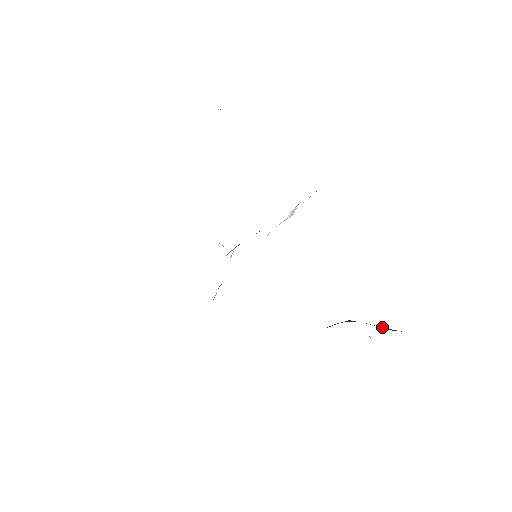
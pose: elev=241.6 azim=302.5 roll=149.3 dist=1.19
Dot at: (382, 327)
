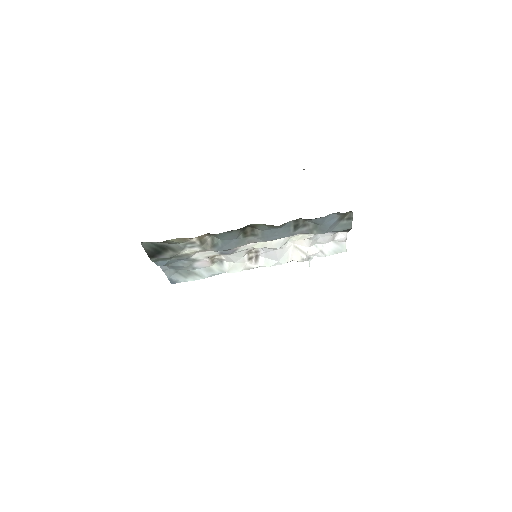
Dot at: occluded
